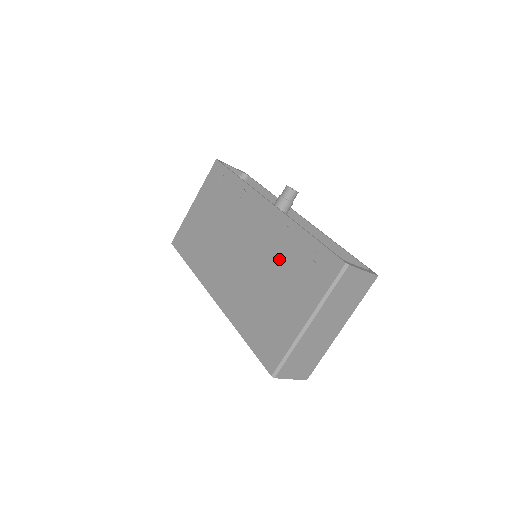
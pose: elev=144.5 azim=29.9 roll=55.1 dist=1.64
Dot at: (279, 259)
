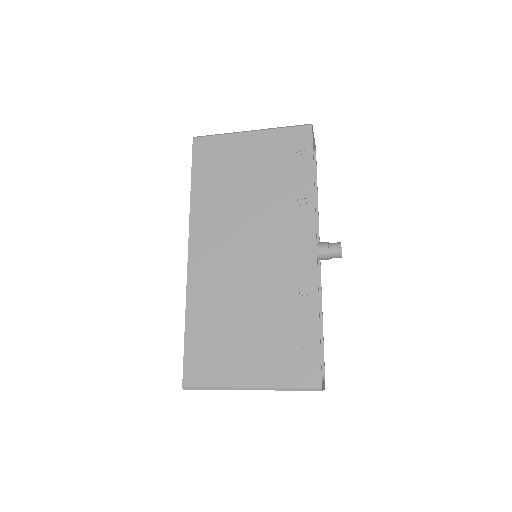
Dot at: (276, 308)
